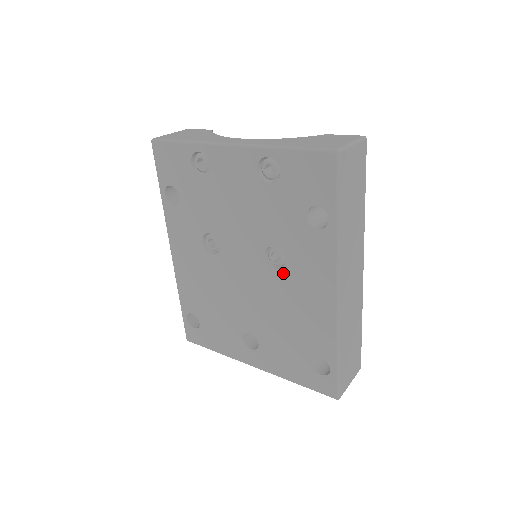
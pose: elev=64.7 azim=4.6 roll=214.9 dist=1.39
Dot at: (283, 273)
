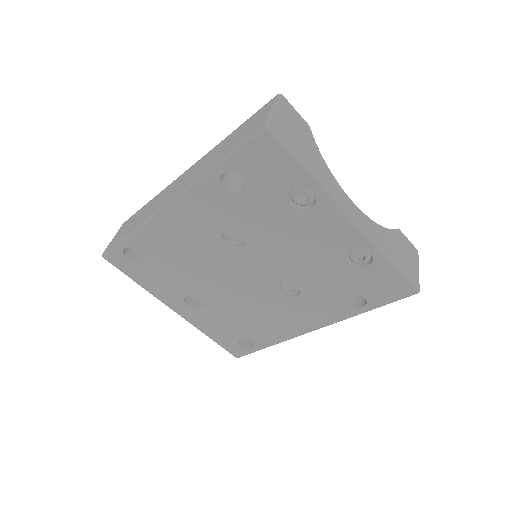
Dot at: (284, 299)
